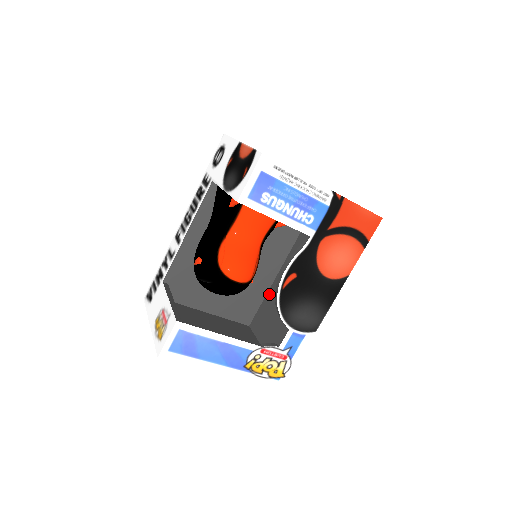
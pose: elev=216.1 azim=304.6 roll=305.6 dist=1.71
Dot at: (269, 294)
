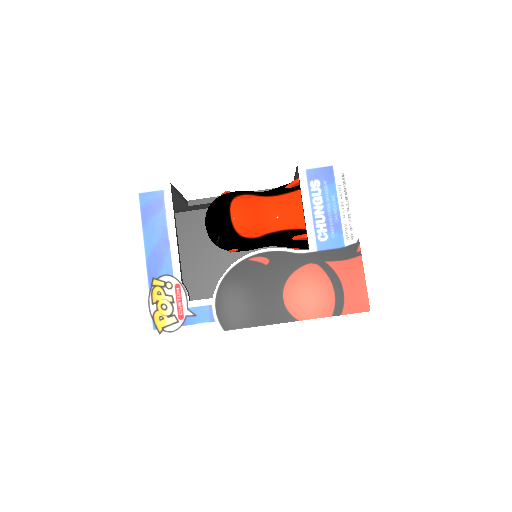
Dot at: occluded
